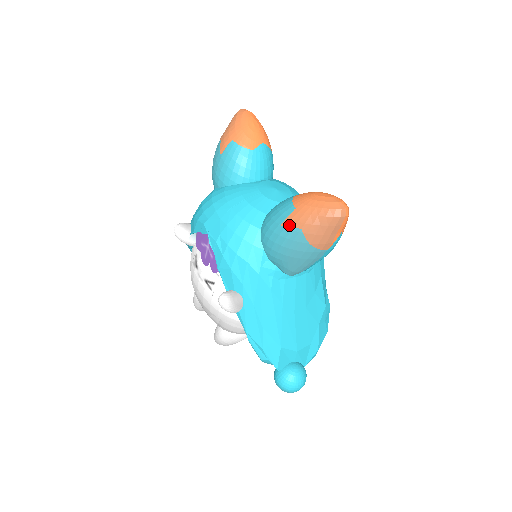
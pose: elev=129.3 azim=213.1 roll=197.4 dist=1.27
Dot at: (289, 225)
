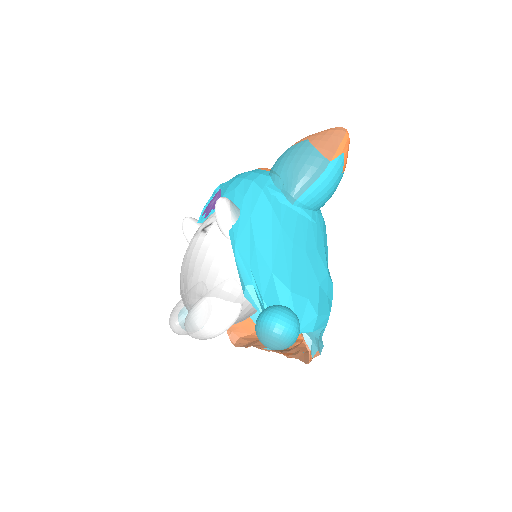
Dot at: (297, 143)
